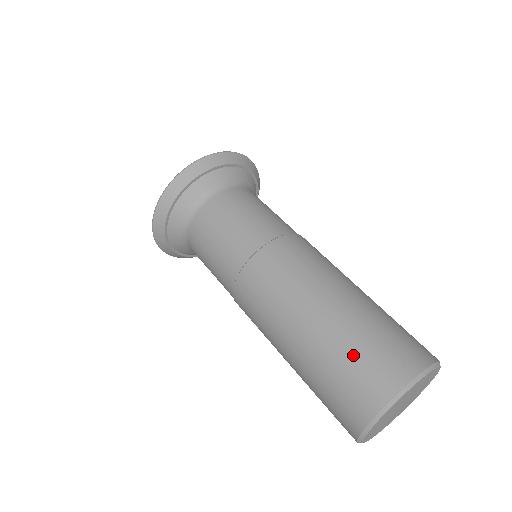
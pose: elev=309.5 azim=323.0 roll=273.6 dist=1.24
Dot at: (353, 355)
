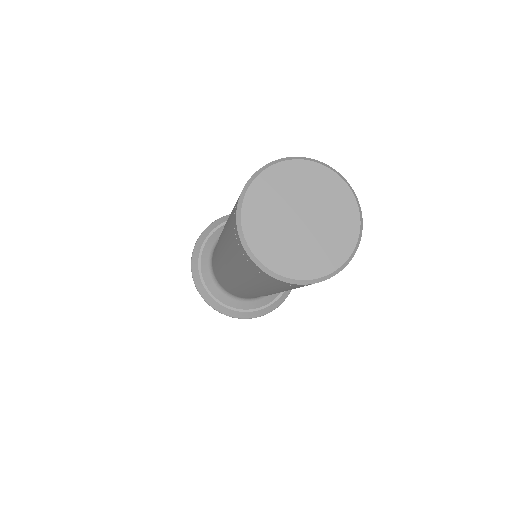
Dot at: occluded
